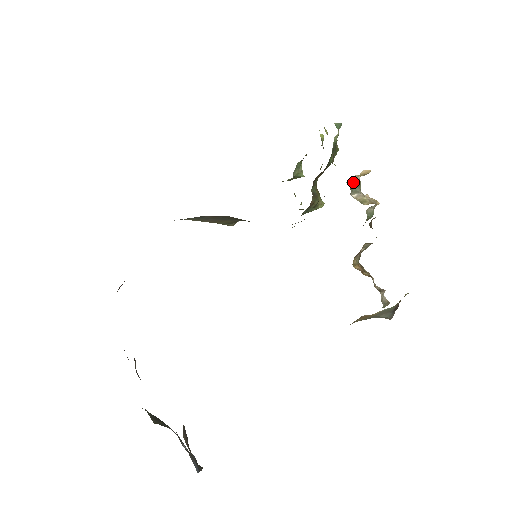
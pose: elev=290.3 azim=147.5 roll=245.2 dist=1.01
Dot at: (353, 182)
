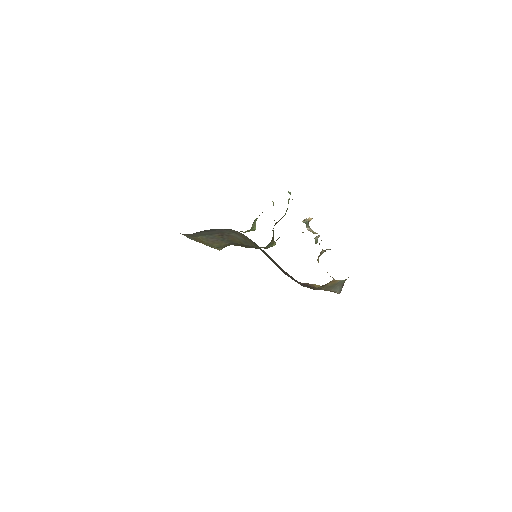
Dot at: (306, 222)
